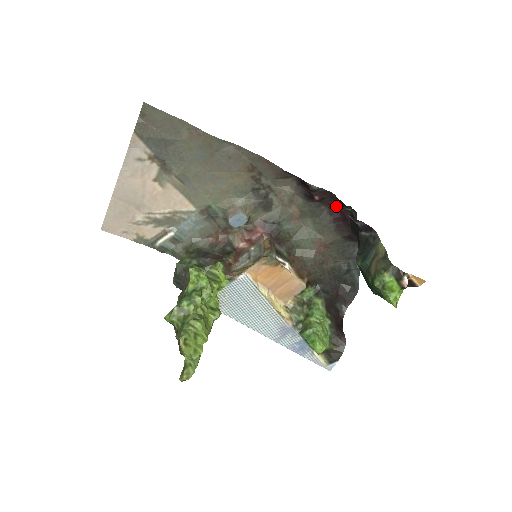
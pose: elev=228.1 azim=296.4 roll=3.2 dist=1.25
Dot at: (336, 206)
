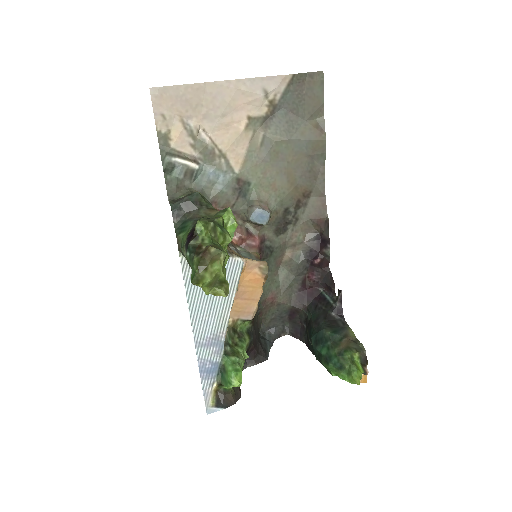
Dot at: (315, 280)
